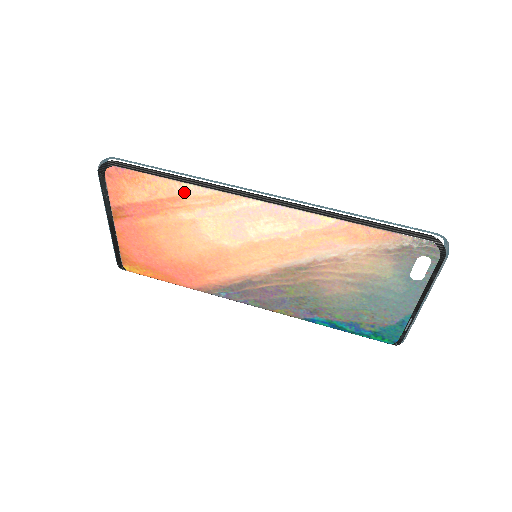
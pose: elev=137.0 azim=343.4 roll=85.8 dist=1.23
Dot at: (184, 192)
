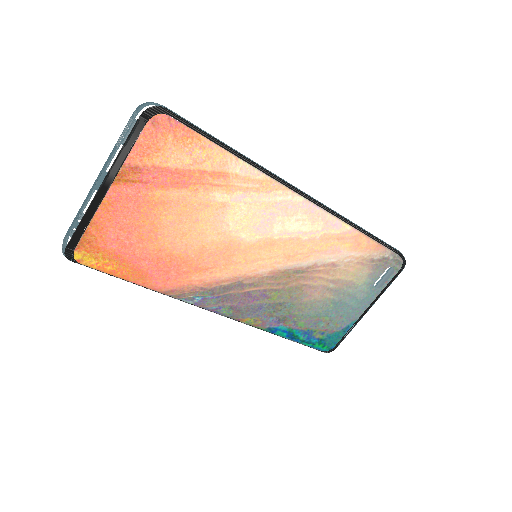
Dot at: (237, 169)
